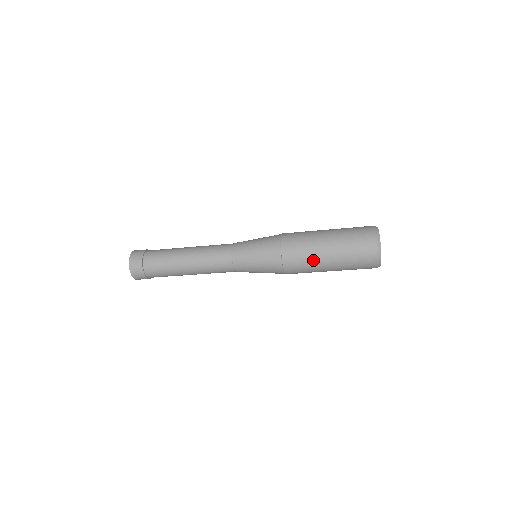
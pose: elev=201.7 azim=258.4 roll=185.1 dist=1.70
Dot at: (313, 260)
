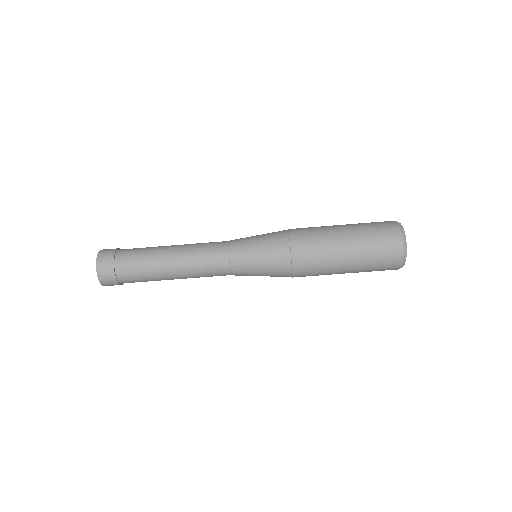
Dot at: (327, 239)
